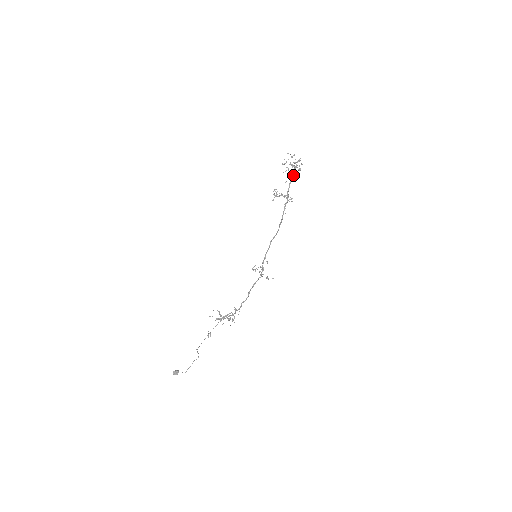
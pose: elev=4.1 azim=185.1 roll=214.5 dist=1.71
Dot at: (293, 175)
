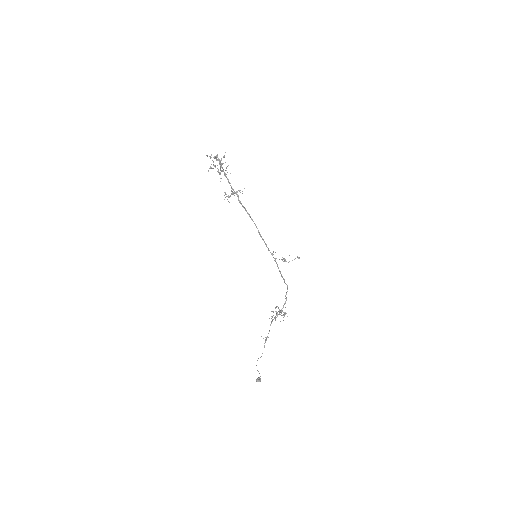
Dot at: (220, 174)
